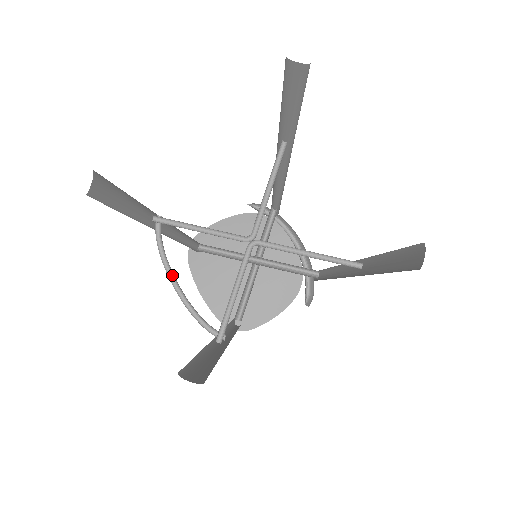
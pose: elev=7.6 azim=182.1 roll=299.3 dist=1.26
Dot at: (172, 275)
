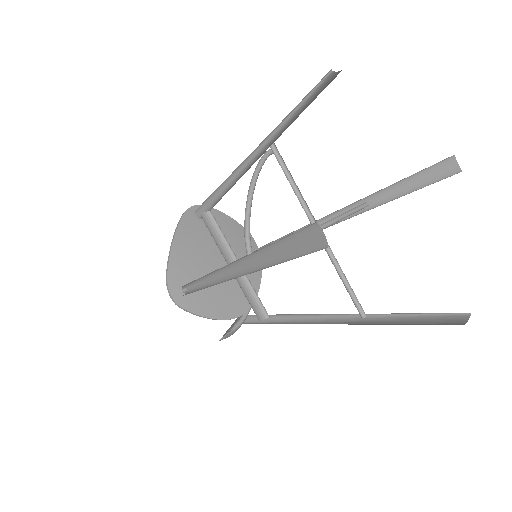
Dot at: (254, 189)
